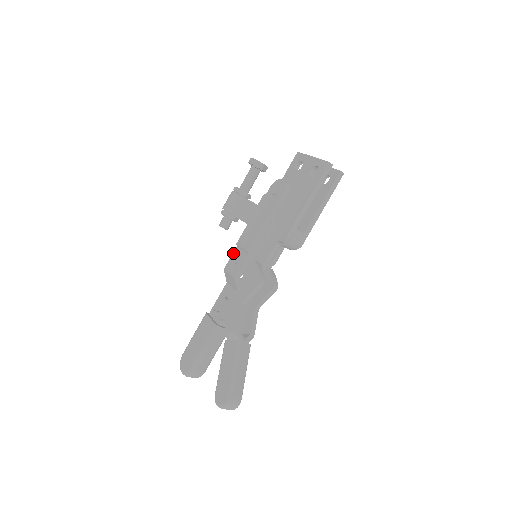
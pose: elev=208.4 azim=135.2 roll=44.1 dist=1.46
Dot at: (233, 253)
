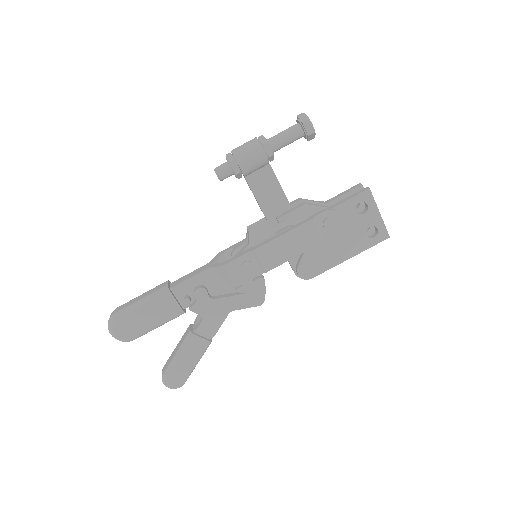
Dot at: (243, 256)
